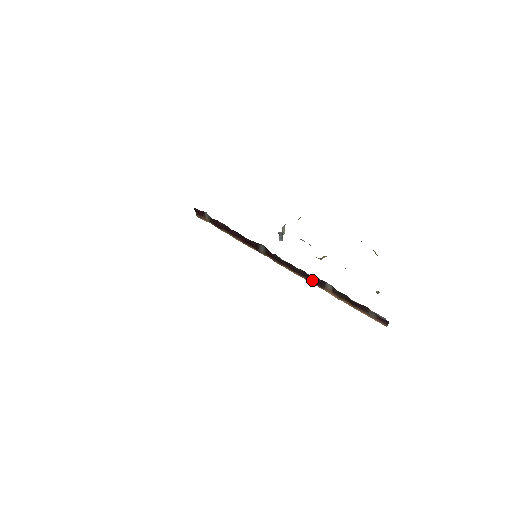
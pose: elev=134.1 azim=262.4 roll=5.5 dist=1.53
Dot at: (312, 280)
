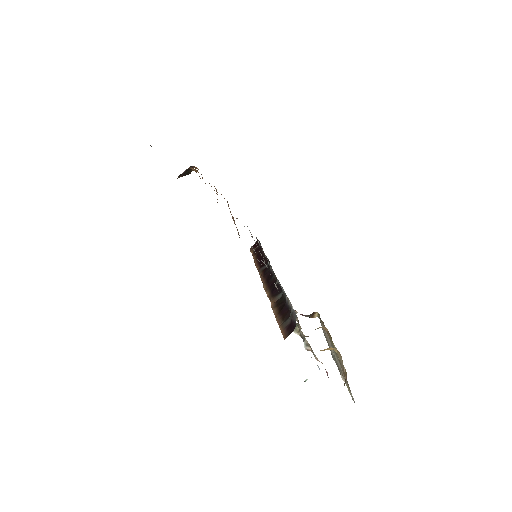
Dot at: (272, 290)
